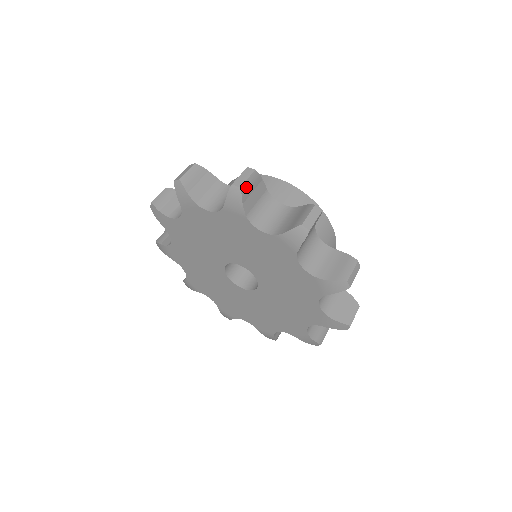
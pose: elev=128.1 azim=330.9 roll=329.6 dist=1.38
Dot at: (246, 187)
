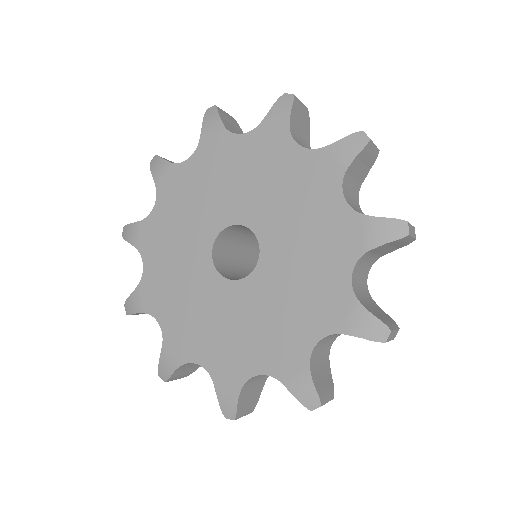
Dot at: (370, 148)
